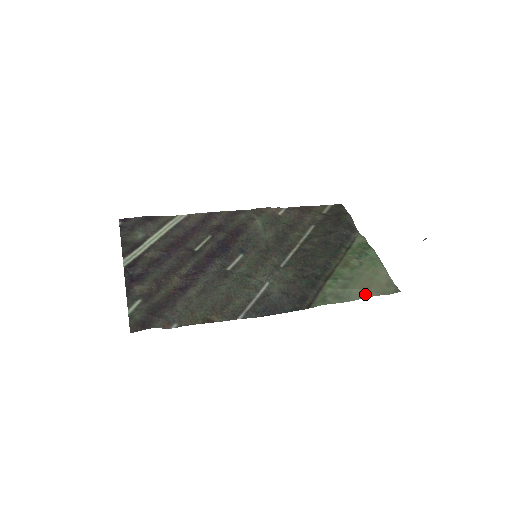
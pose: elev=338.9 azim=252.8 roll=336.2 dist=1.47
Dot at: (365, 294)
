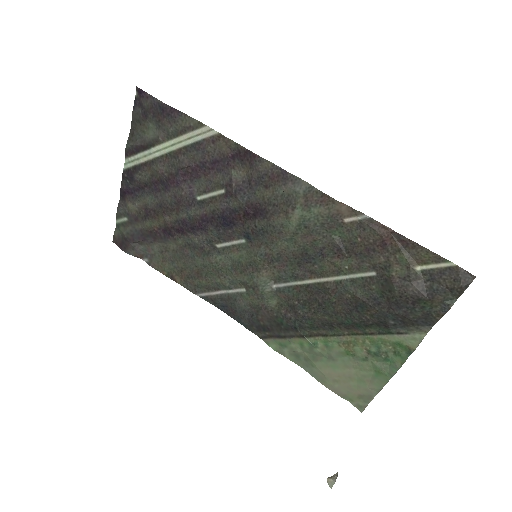
Dot at: (322, 381)
